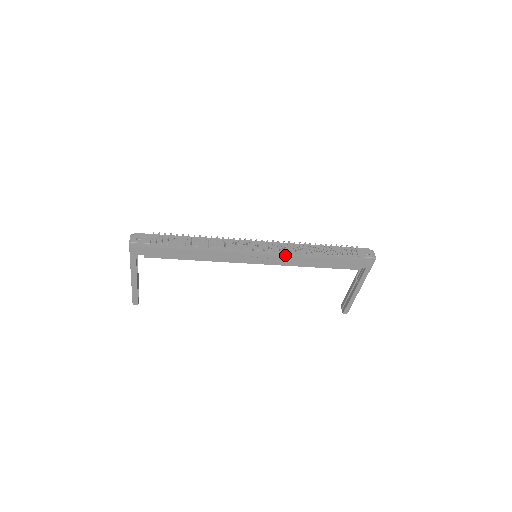
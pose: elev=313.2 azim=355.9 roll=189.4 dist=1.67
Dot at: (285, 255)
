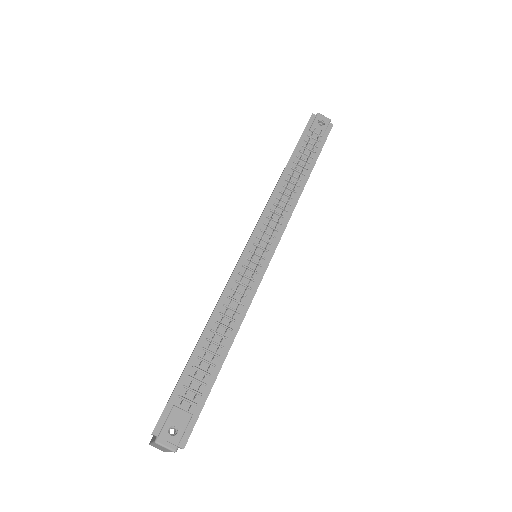
Dot at: (288, 221)
